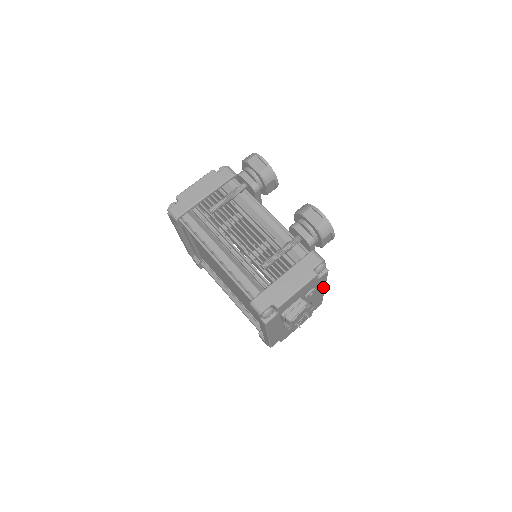
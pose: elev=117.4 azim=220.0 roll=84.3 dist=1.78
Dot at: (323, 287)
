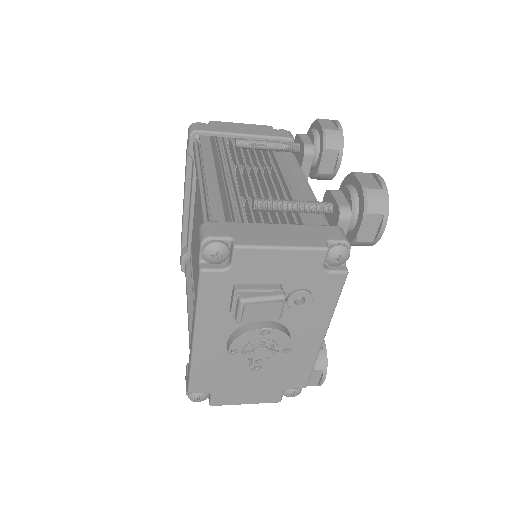
Dot at: (323, 325)
